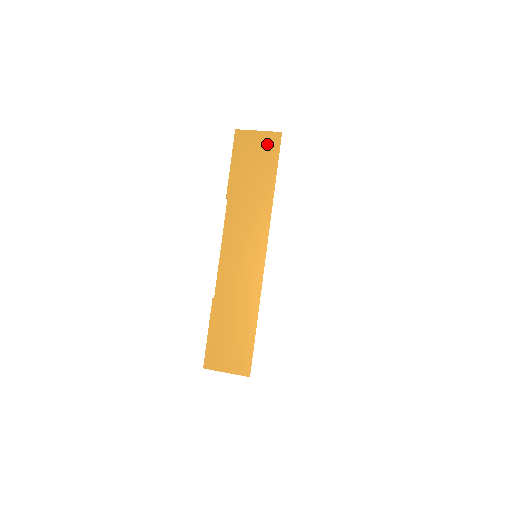
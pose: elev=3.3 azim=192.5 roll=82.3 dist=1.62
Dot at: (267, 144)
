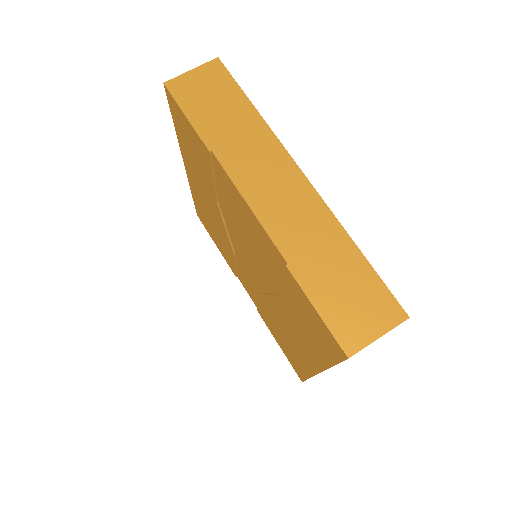
Dot at: (211, 76)
